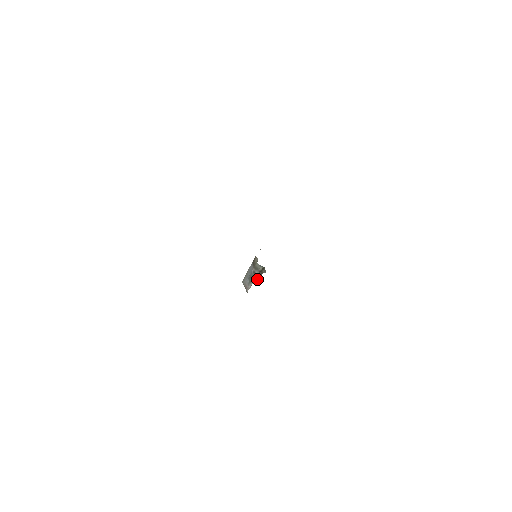
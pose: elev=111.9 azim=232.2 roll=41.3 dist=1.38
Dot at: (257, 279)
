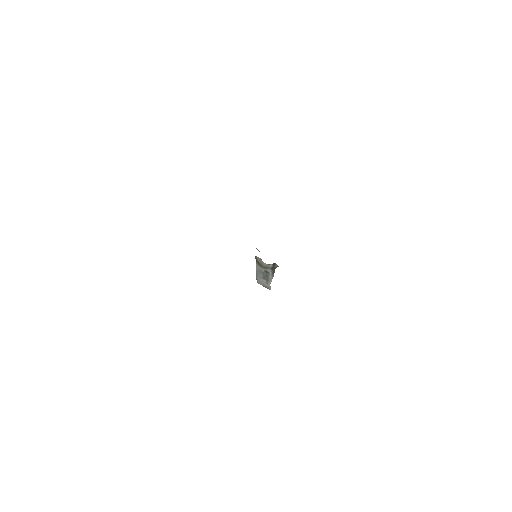
Dot at: (273, 275)
